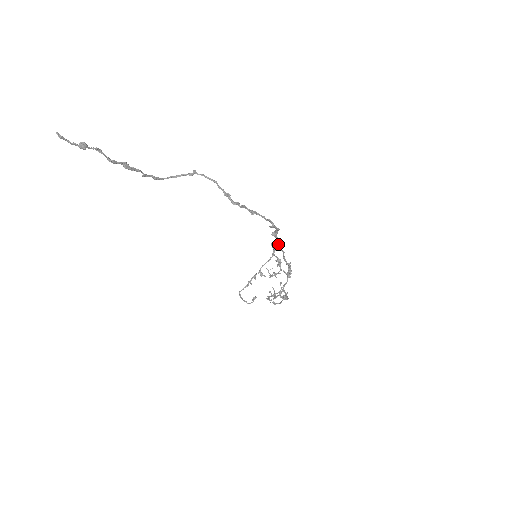
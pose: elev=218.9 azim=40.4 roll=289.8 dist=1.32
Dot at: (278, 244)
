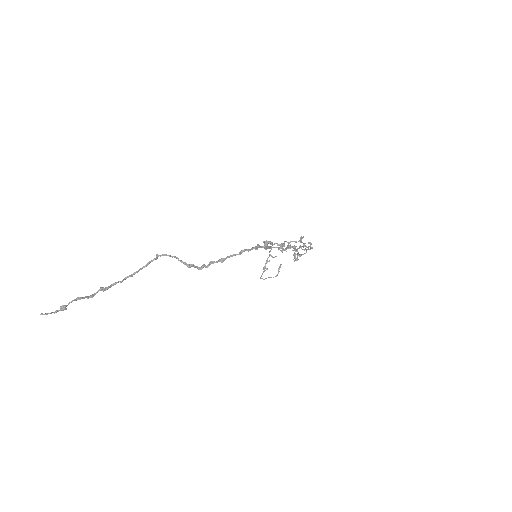
Dot at: (266, 248)
